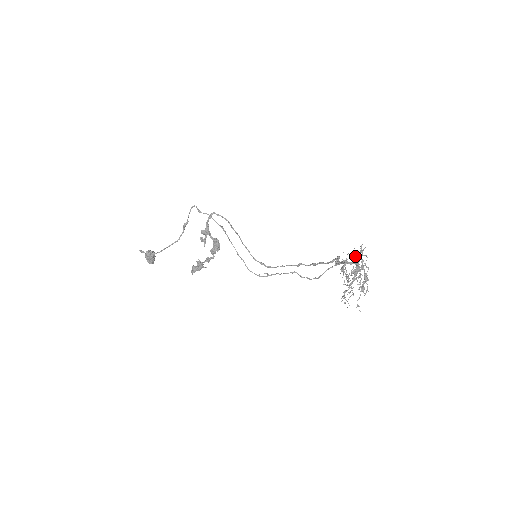
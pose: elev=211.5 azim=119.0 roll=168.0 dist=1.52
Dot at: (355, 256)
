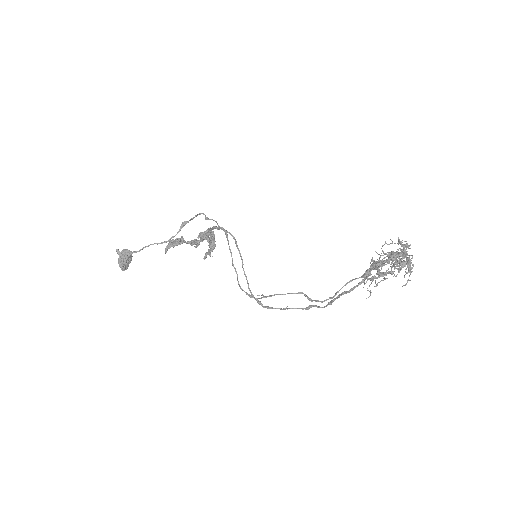
Dot at: occluded
